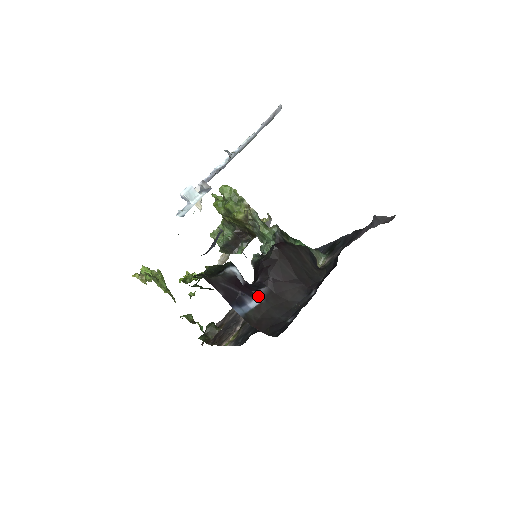
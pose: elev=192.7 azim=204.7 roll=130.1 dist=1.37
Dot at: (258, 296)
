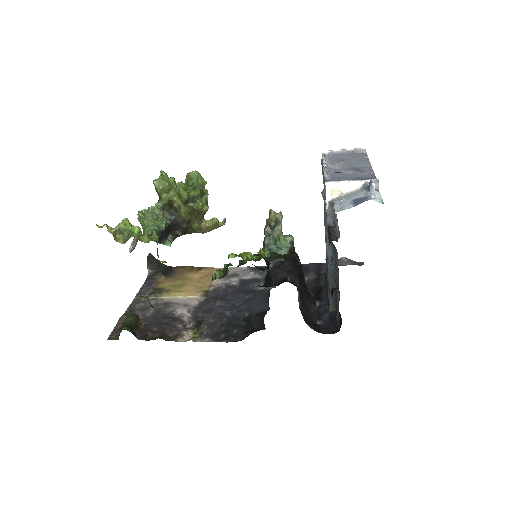
Dot at: (298, 294)
